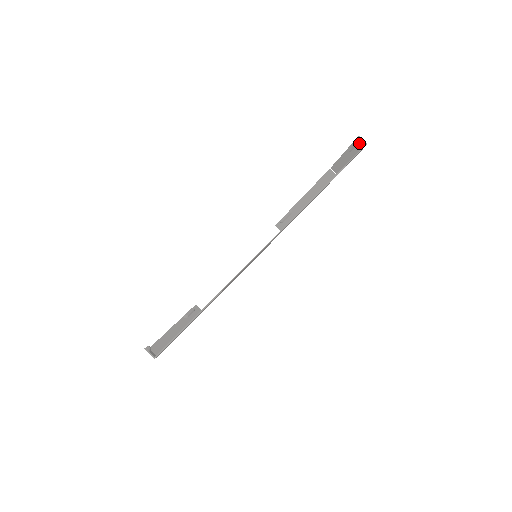
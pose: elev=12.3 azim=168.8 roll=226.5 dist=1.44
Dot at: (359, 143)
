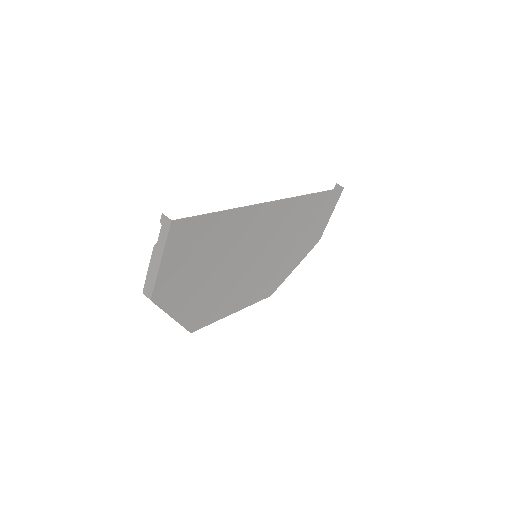
Dot at: occluded
